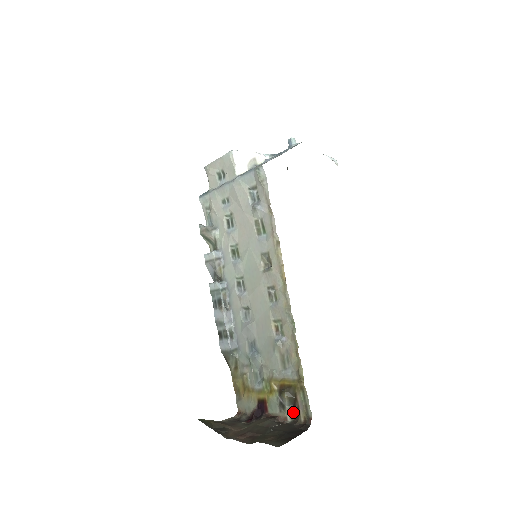
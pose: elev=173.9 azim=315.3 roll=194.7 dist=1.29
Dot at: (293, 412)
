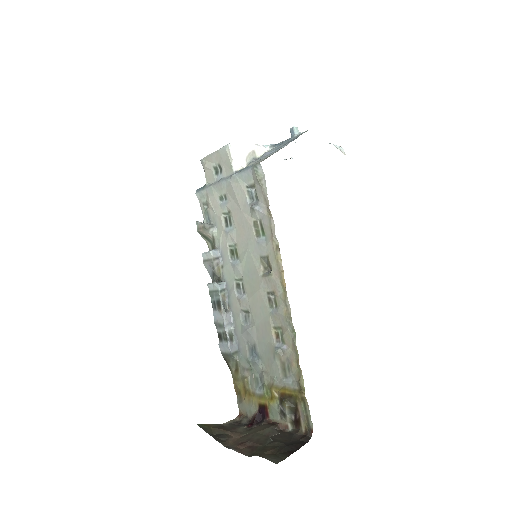
Dot at: (294, 421)
